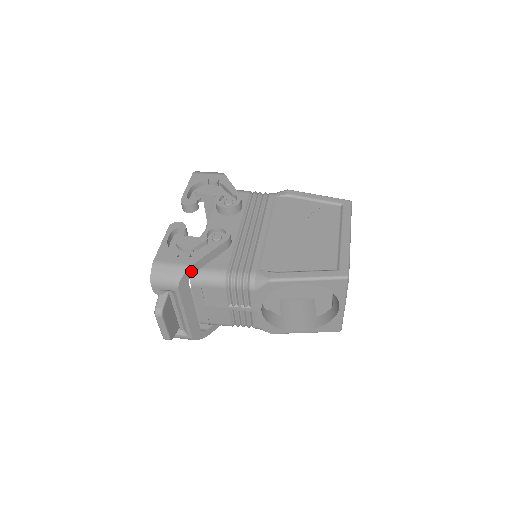
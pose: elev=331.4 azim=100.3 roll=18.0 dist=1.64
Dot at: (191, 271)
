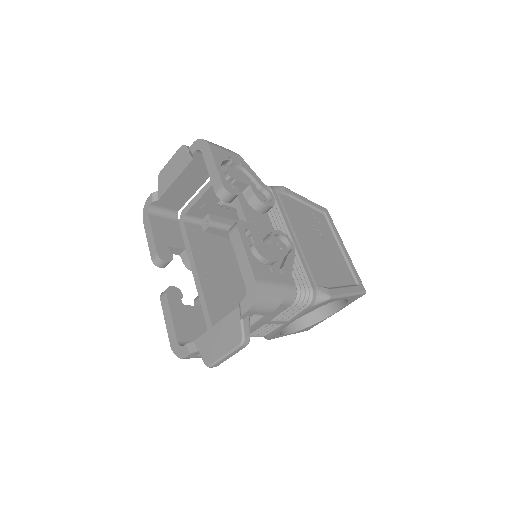
Dot at: occluded
